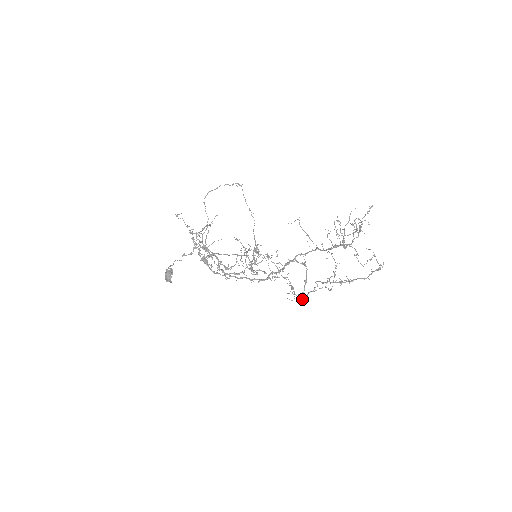
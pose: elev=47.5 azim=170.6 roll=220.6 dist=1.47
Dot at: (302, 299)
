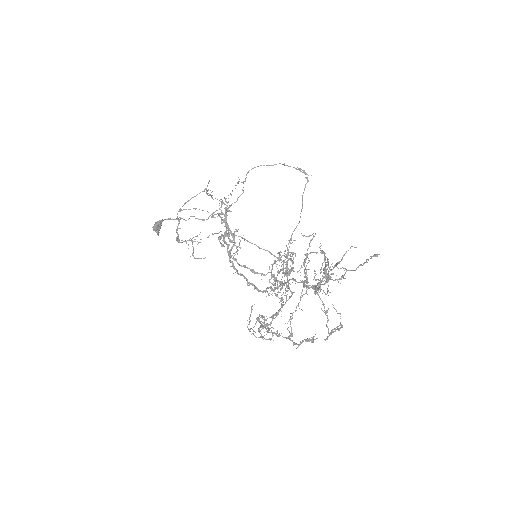
Dot at: (273, 335)
